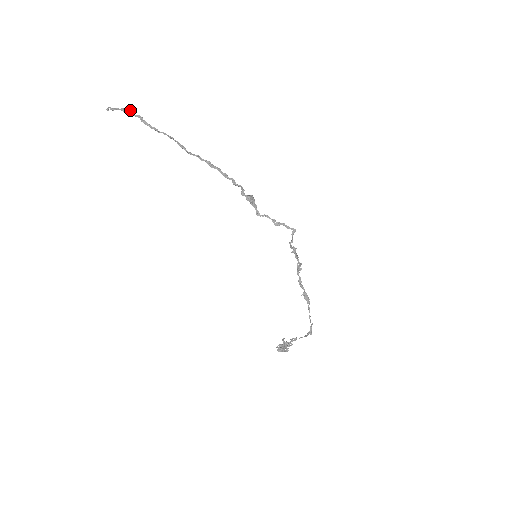
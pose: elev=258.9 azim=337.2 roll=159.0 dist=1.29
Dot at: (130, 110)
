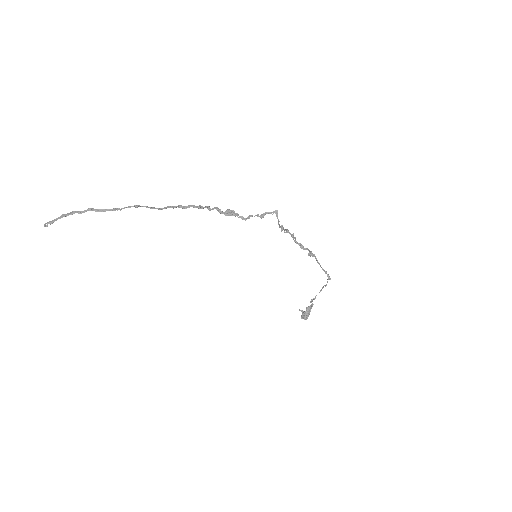
Dot at: (73, 211)
